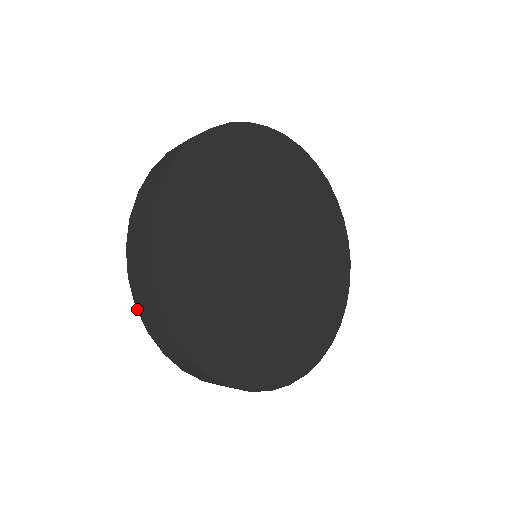
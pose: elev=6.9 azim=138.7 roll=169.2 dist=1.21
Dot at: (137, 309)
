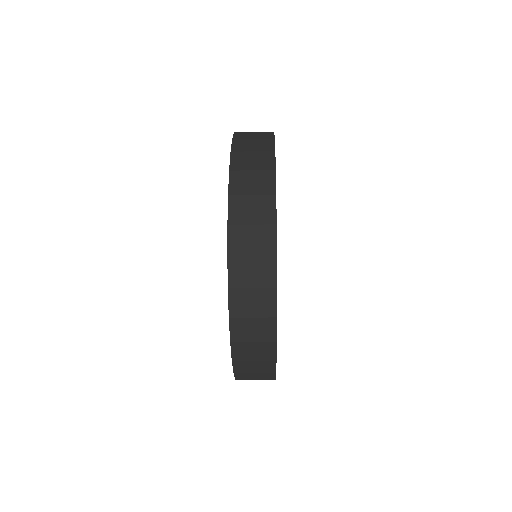
Dot at: (233, 363)
